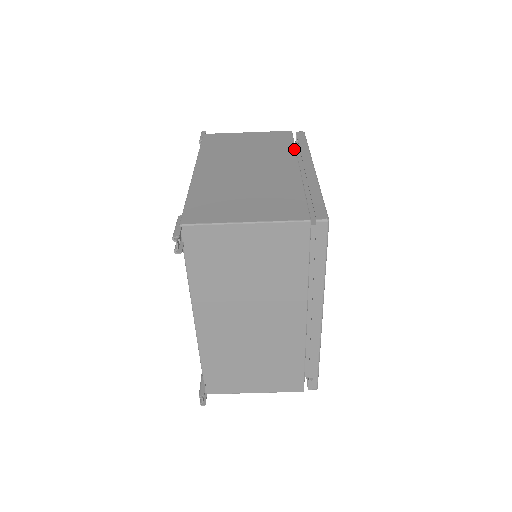
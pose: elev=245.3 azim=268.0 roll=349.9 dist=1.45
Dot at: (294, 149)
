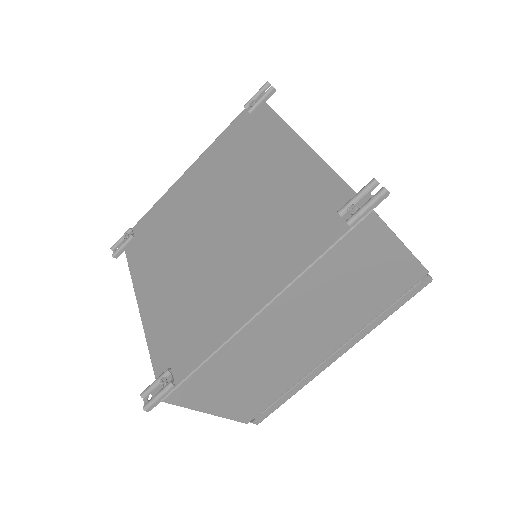
Dot at: (372, 319)
